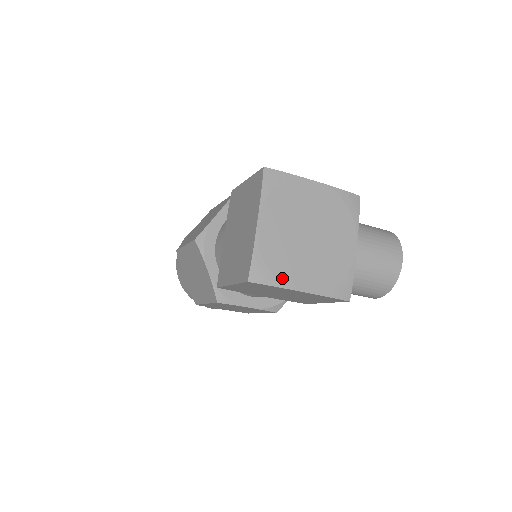
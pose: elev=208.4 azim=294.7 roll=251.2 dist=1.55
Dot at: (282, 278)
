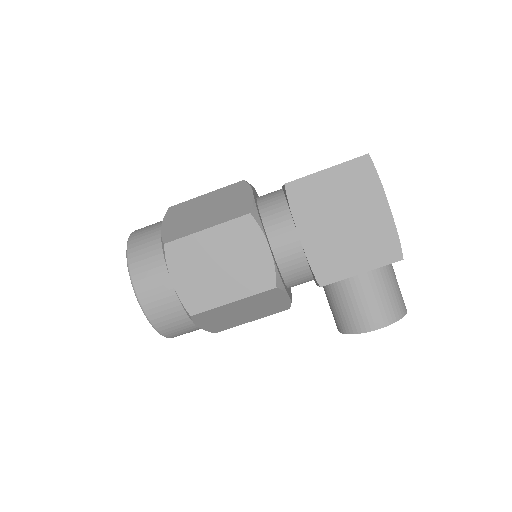
Dot at: occluded
